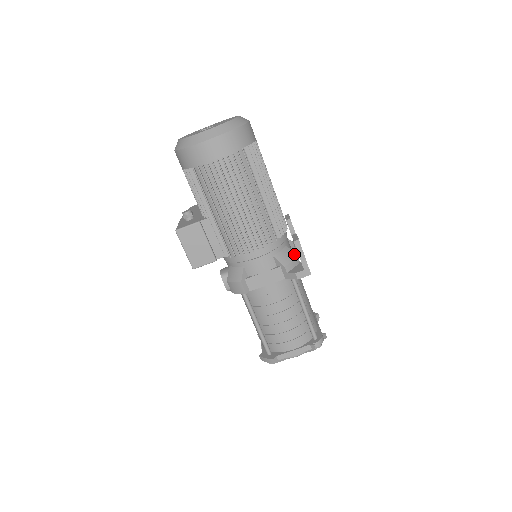
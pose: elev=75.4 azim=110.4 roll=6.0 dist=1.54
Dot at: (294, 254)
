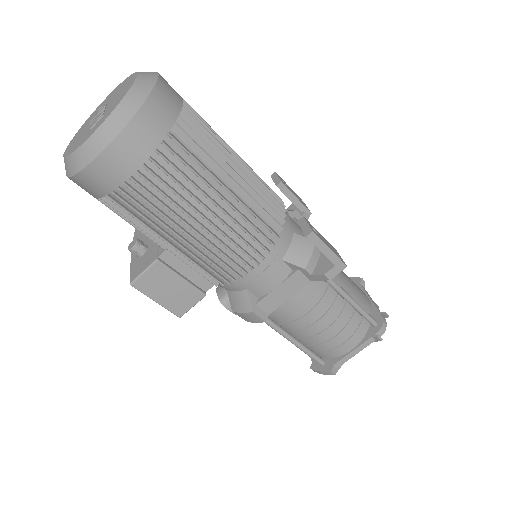
Dot at: (310, 241)
